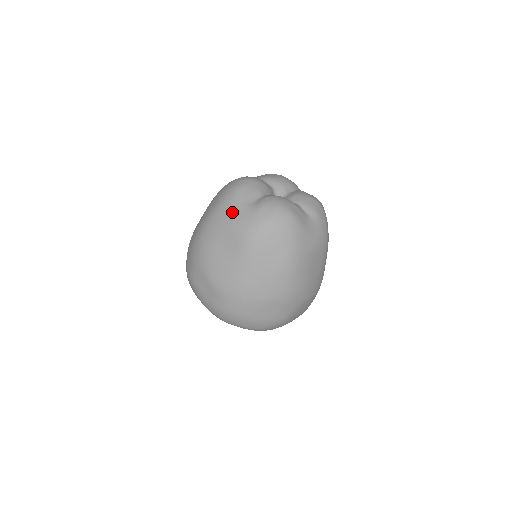
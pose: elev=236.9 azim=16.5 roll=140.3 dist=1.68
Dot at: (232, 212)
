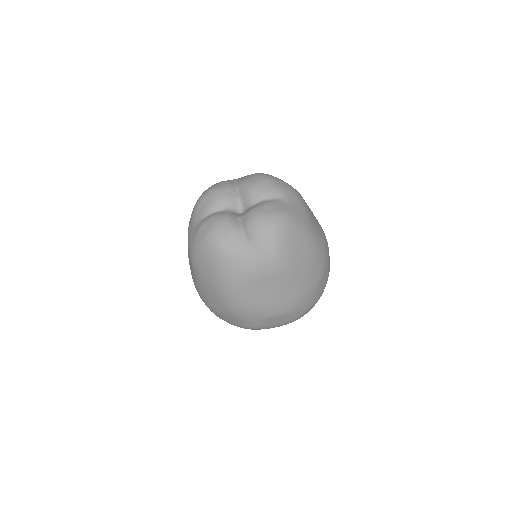
Dot at: (242, 266)
